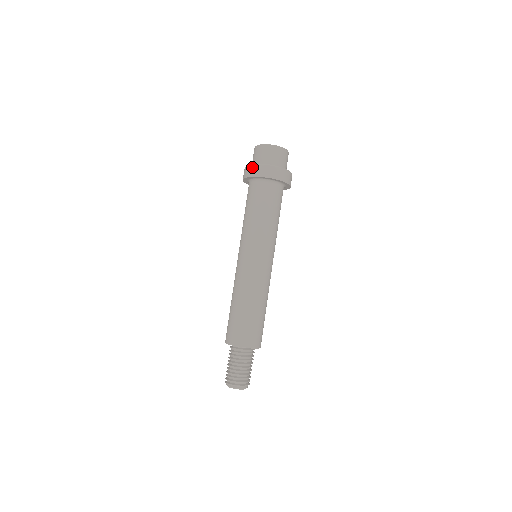
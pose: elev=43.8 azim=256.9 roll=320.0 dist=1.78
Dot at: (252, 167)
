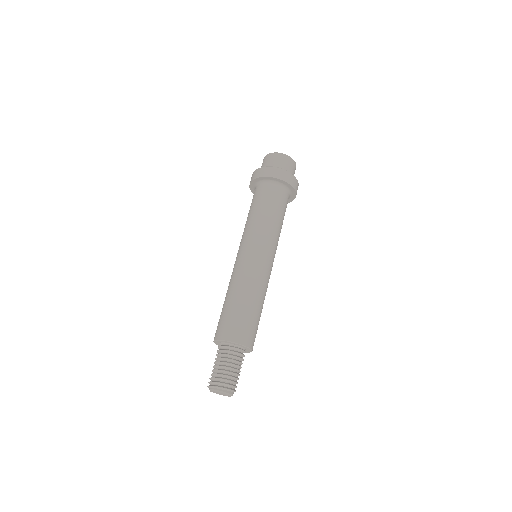
Dot at: (268, 168)
